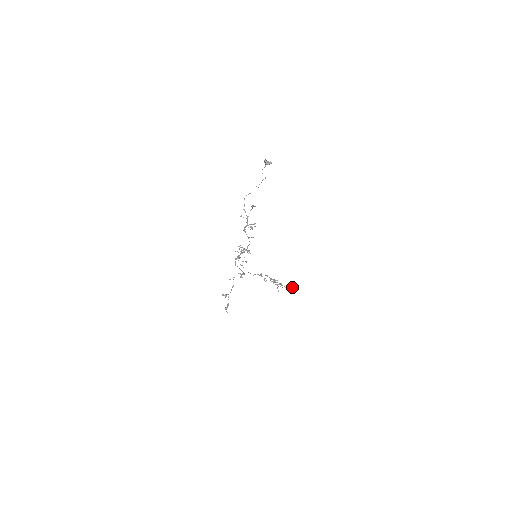
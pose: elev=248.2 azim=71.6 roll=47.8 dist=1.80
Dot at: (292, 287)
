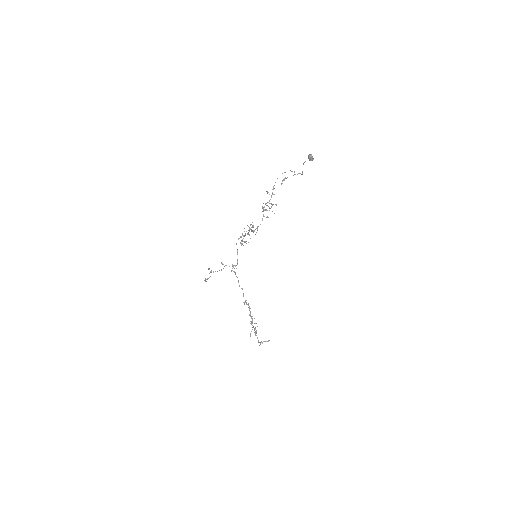
Dot at: occluded
